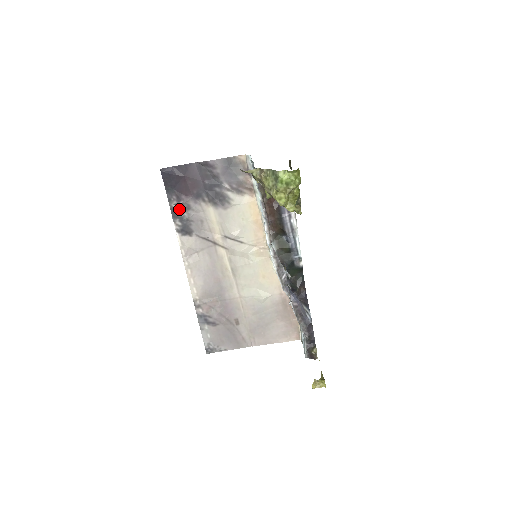
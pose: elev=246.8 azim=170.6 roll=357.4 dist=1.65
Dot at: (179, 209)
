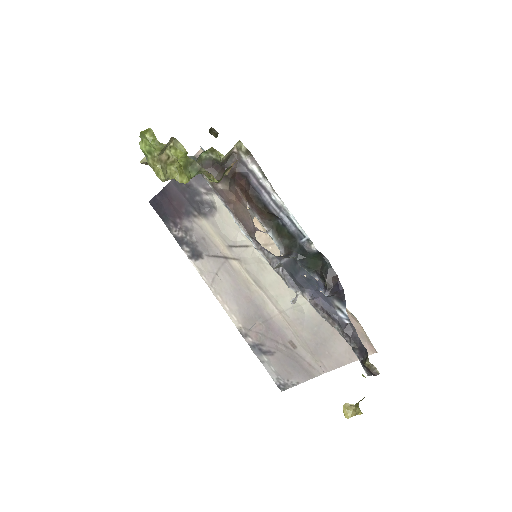
Dot at: (181, 234)
